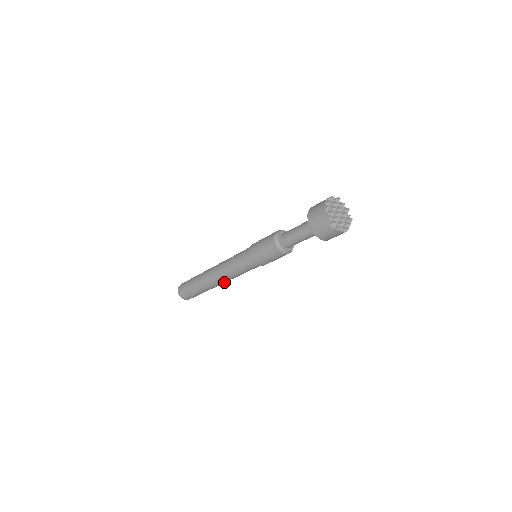
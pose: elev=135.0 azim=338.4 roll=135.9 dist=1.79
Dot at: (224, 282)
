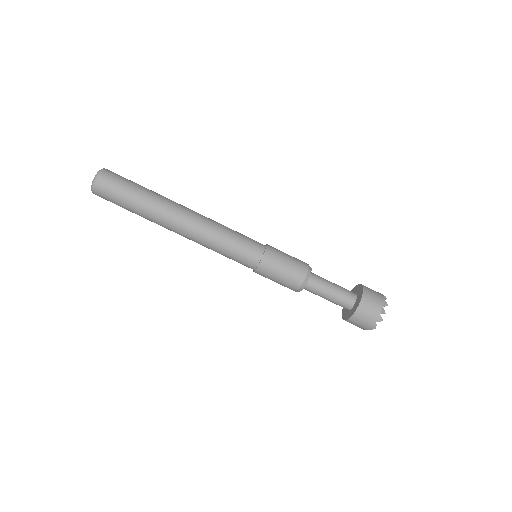
Dot at: occluded
